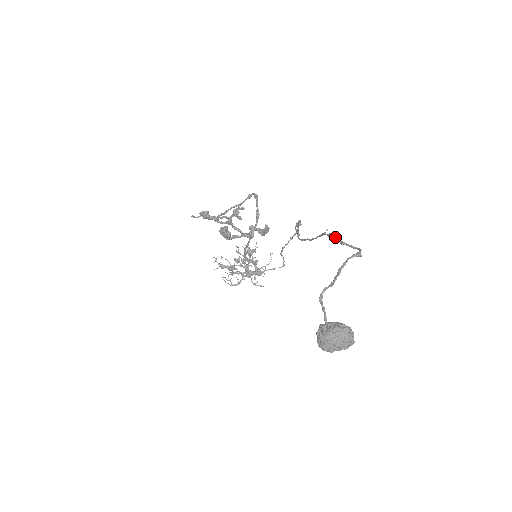
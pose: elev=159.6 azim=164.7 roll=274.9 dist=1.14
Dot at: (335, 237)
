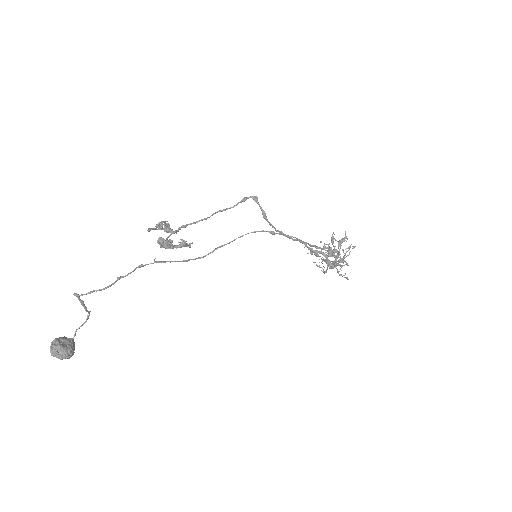
Dot at: (134, 270)
